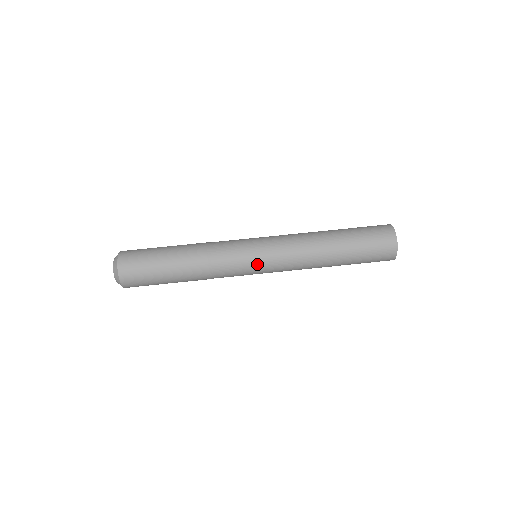
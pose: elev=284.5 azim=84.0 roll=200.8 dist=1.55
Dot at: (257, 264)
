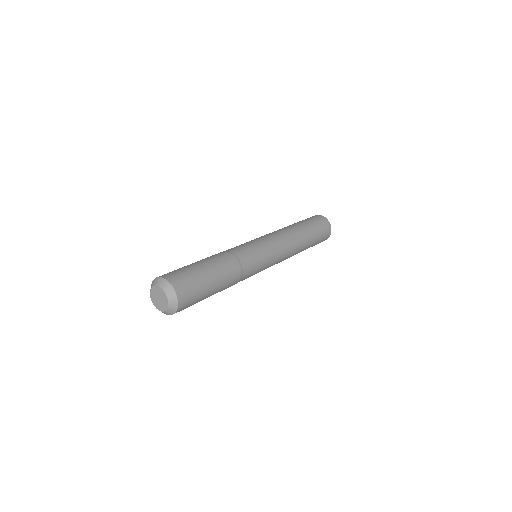
Dot at: (253, 241)
